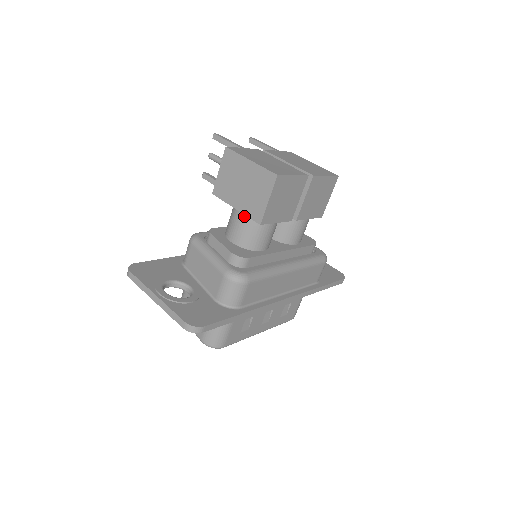
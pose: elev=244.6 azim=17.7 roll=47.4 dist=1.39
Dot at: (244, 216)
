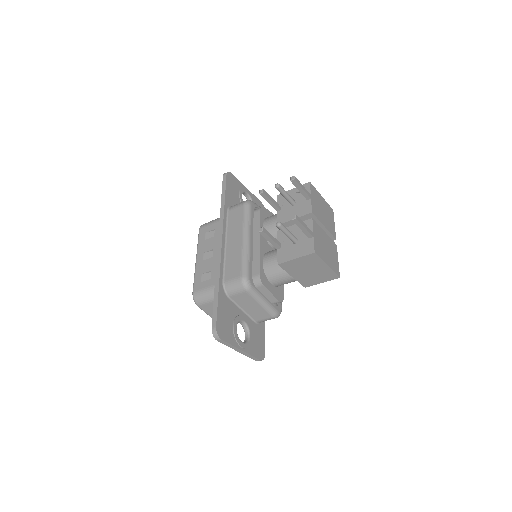
Dot at: (295, 280)
